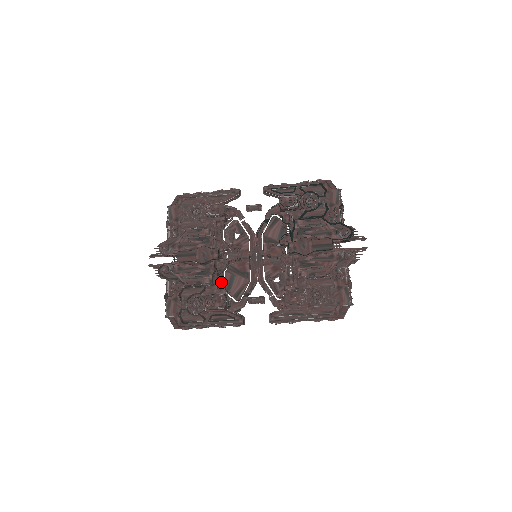
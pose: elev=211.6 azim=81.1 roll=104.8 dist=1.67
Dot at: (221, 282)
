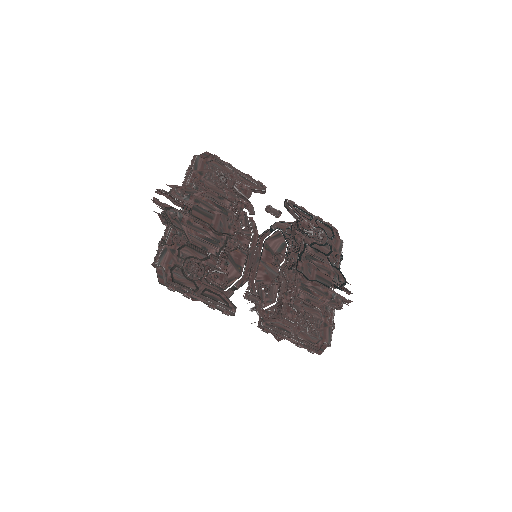
Dot at: (225, 261)
